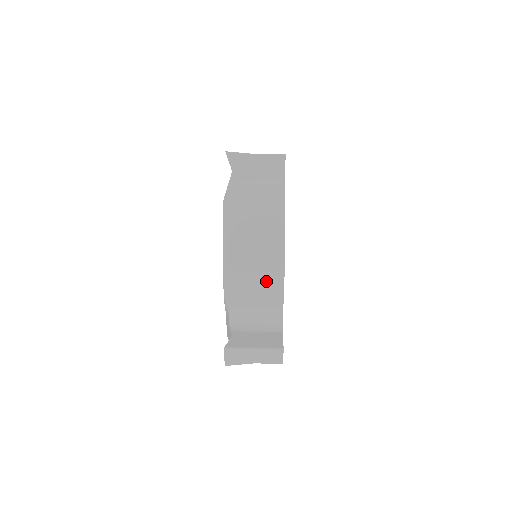
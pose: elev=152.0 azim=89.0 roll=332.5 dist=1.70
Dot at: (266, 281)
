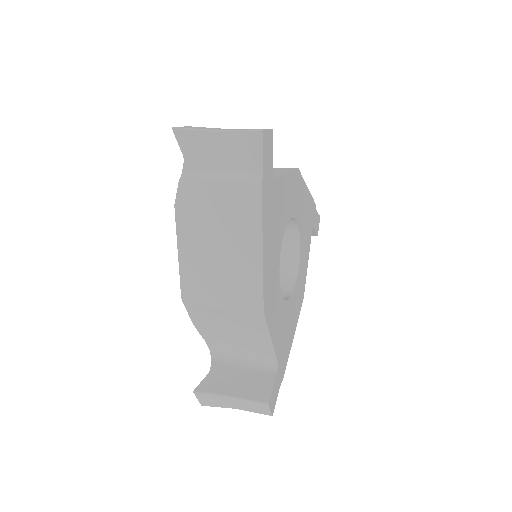
Dot at: (241, 318)
